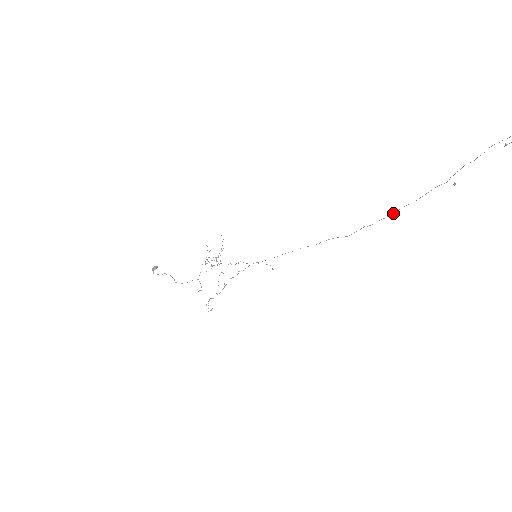
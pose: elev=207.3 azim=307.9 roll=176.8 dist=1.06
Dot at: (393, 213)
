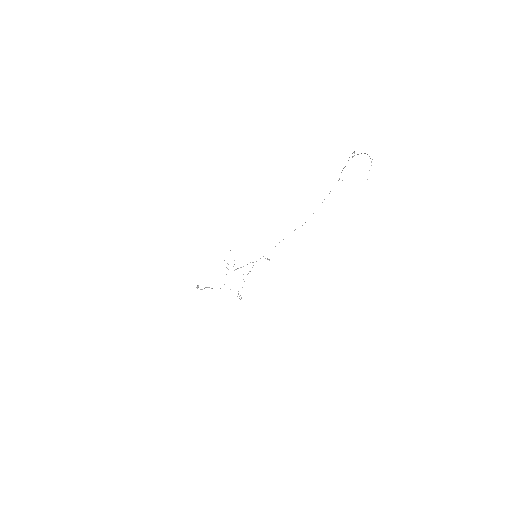
Dot at: occluded
